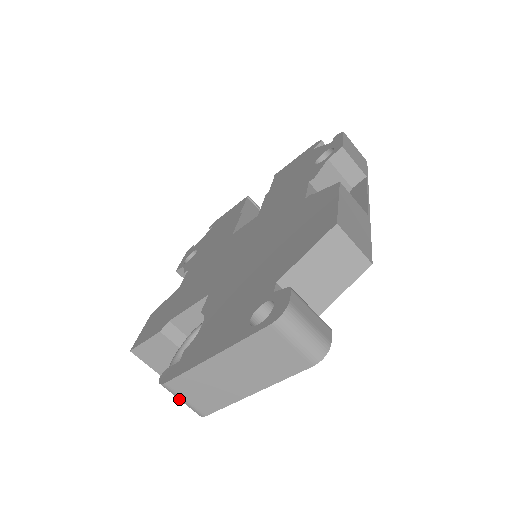
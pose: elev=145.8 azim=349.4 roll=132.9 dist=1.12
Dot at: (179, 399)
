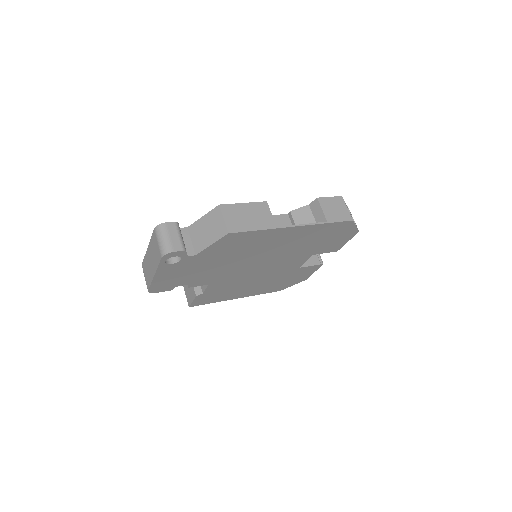
Dot at: occluded
